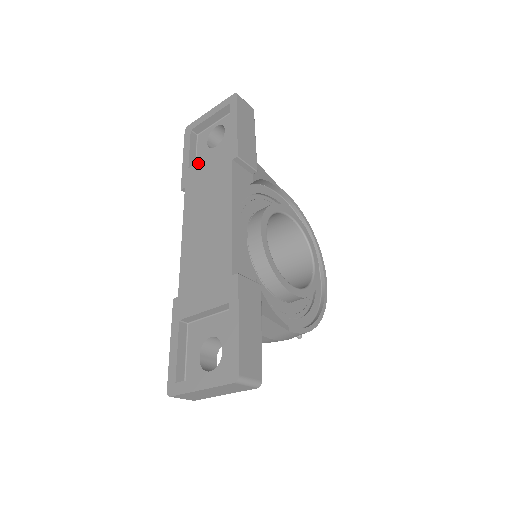
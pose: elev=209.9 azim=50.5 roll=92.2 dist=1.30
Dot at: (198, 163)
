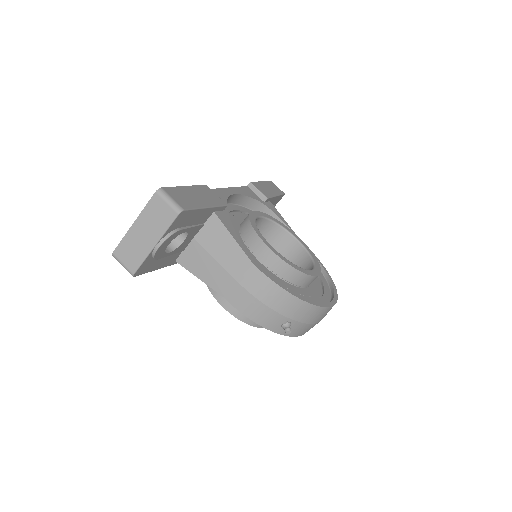
Dot at: occluded
